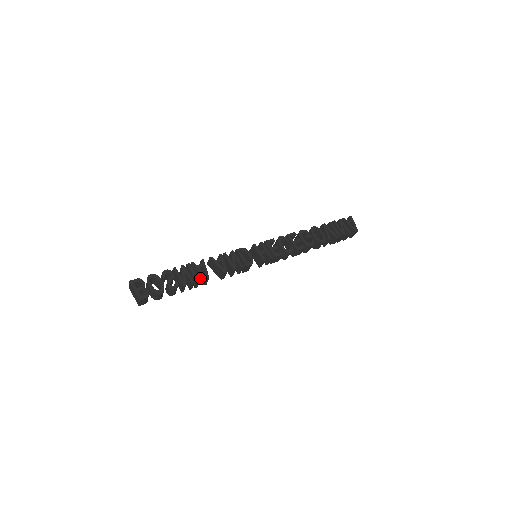
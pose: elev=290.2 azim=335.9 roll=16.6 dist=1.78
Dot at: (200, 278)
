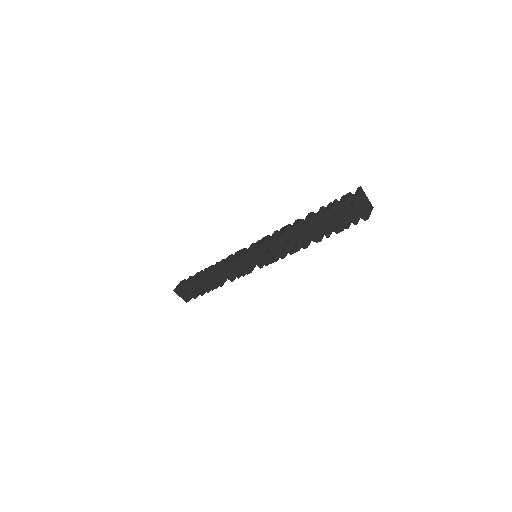
Dot at: occluded
